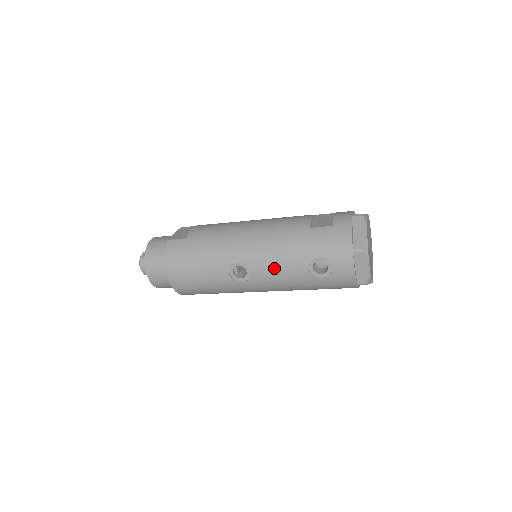
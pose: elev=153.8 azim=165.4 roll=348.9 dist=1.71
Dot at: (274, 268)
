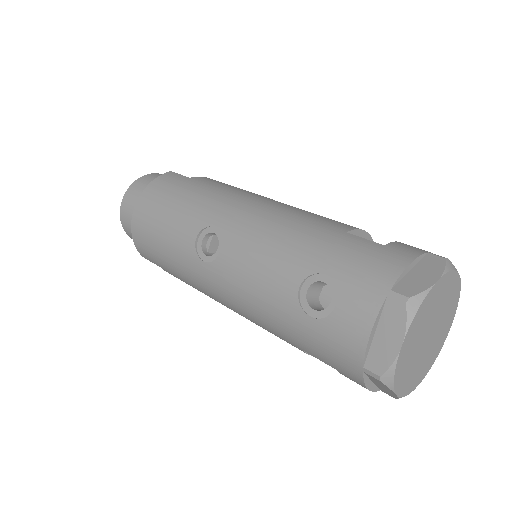
Dot at: (254, 259)
